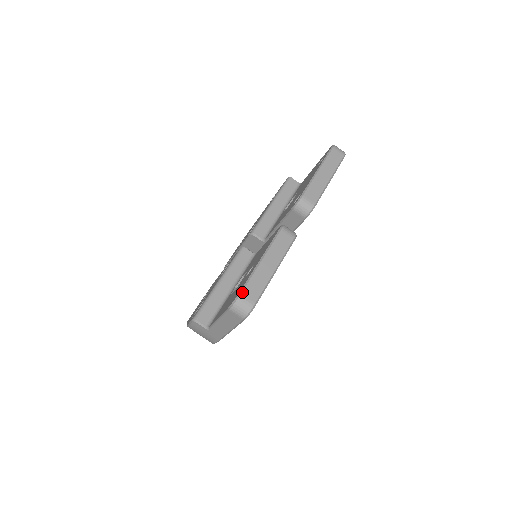
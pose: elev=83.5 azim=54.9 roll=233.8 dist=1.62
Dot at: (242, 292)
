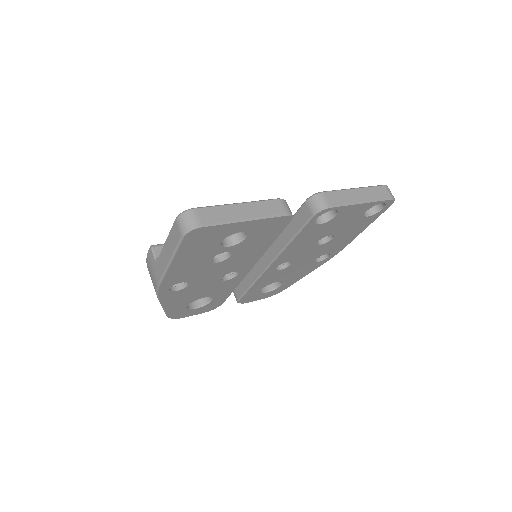
Dot at: (198, 208)
